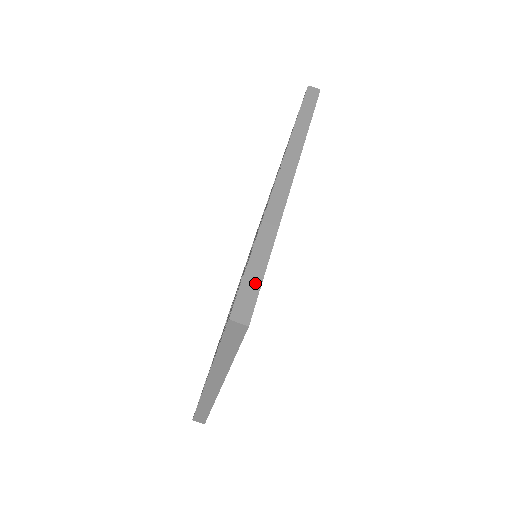
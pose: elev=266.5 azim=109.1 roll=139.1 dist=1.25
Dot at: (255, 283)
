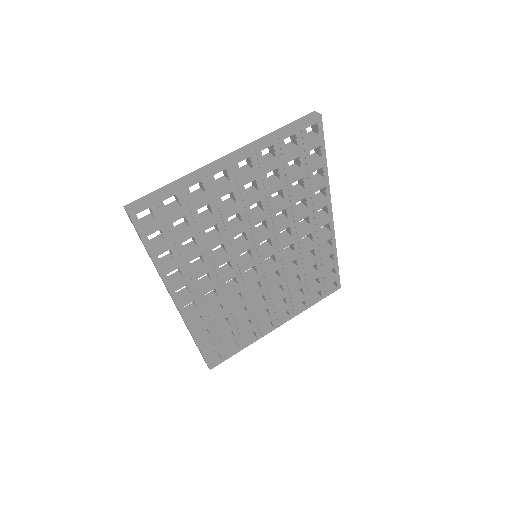
Dot at: (322, 140)
